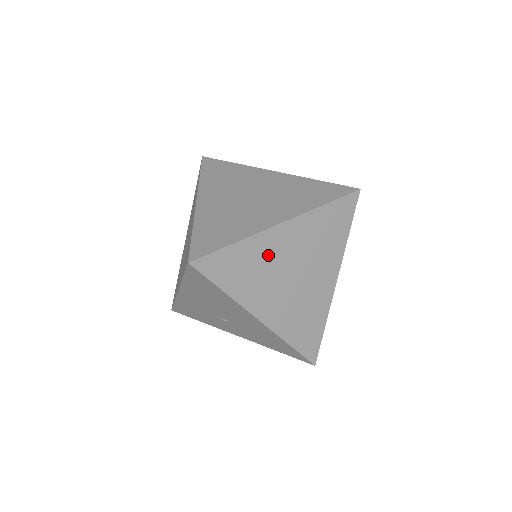
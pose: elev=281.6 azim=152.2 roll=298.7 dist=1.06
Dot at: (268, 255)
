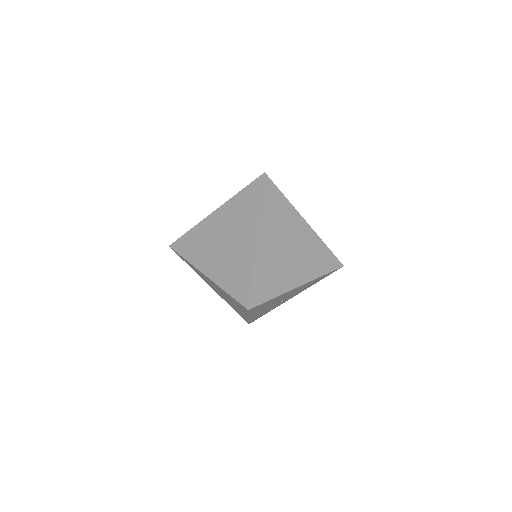
Dot at: (269, 258)
